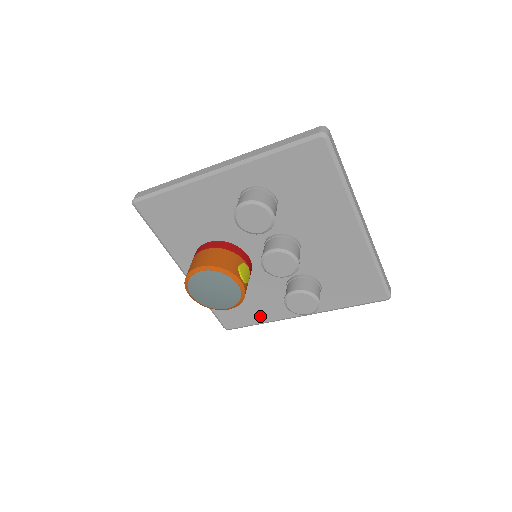
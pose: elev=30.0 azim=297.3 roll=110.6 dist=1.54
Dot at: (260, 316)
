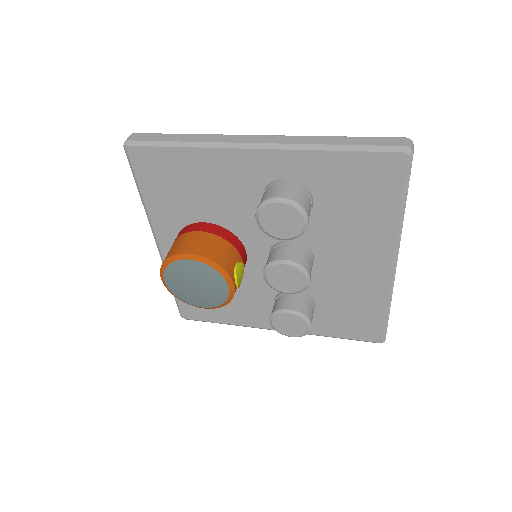
Dot at: (229, 317)
